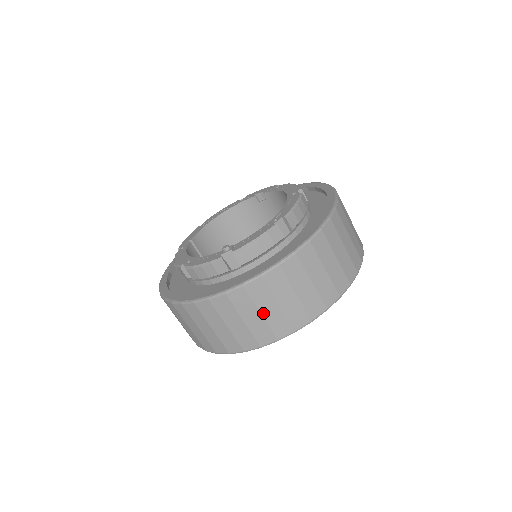
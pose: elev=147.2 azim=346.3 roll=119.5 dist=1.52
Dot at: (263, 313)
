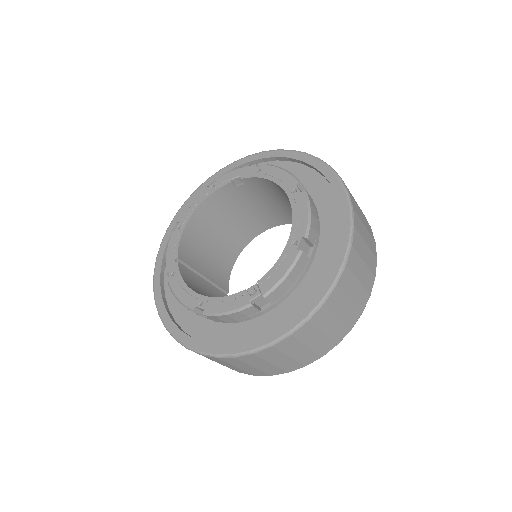
Dot at: (309, 345)
